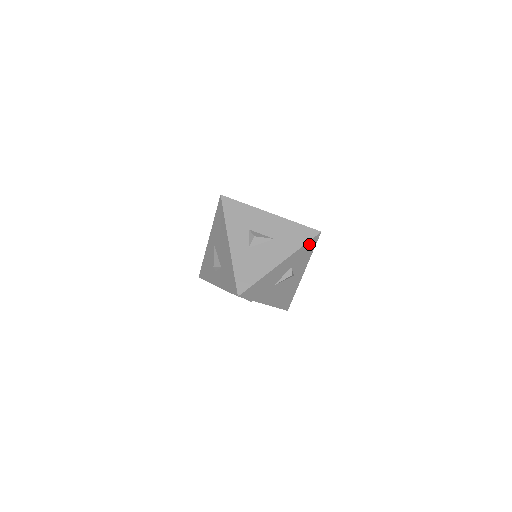
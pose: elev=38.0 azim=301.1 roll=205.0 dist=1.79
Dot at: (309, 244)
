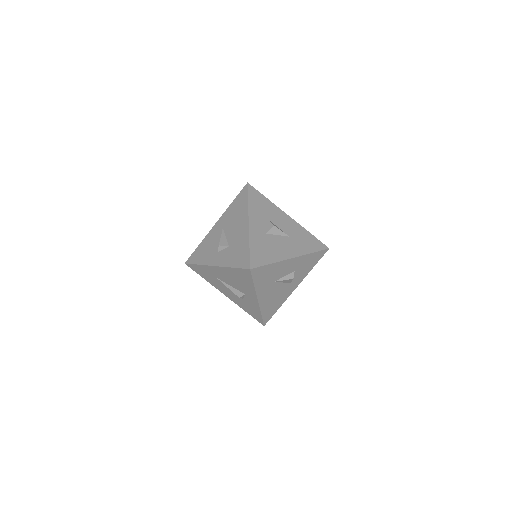
Dot at: (316, 255)
